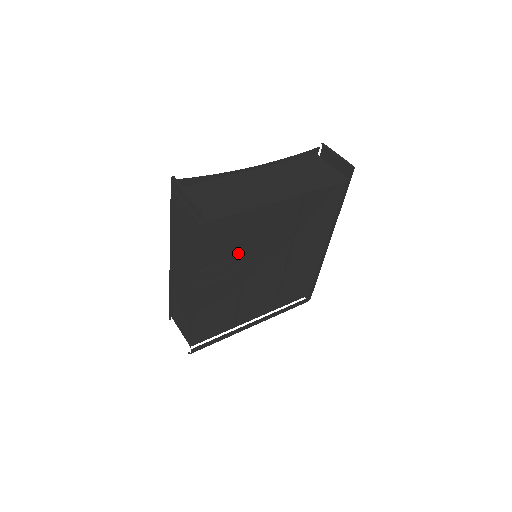
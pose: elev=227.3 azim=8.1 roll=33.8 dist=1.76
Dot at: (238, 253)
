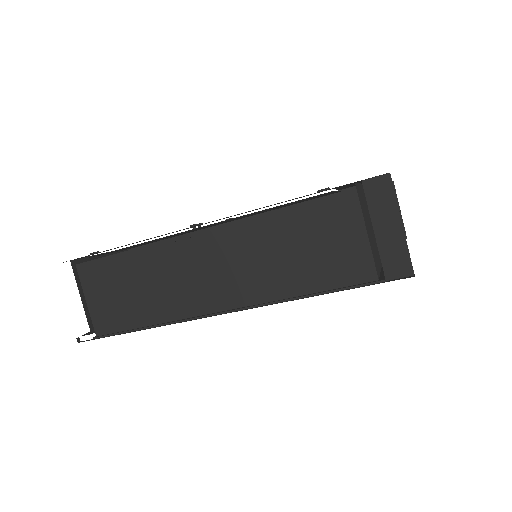
Dot at: occluded
